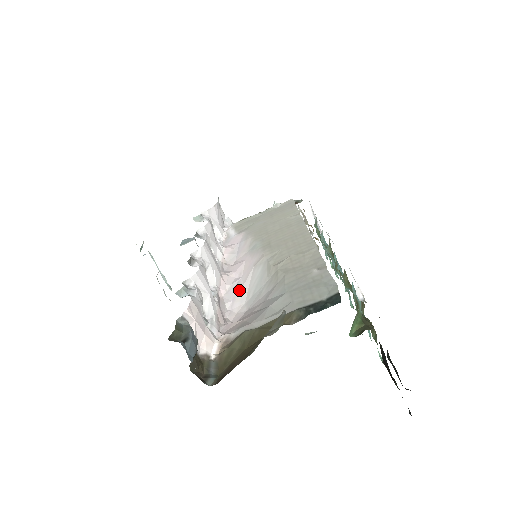
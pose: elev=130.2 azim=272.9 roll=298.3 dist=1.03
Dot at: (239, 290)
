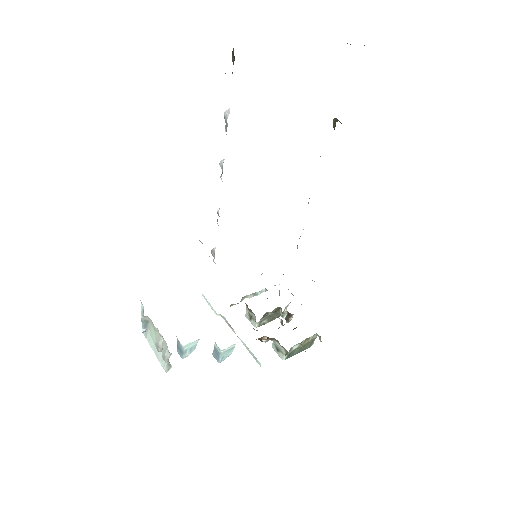
Dot at: occluded
